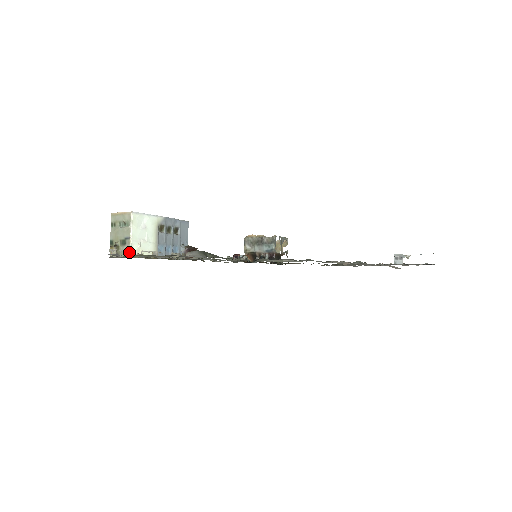
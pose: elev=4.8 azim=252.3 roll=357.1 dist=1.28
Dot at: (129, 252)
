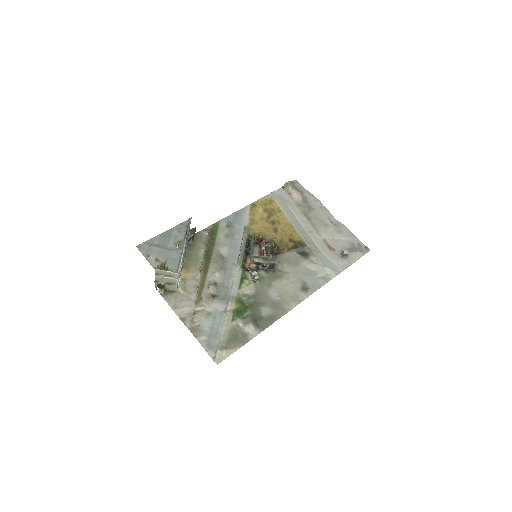
Dot at: (175, 289)
